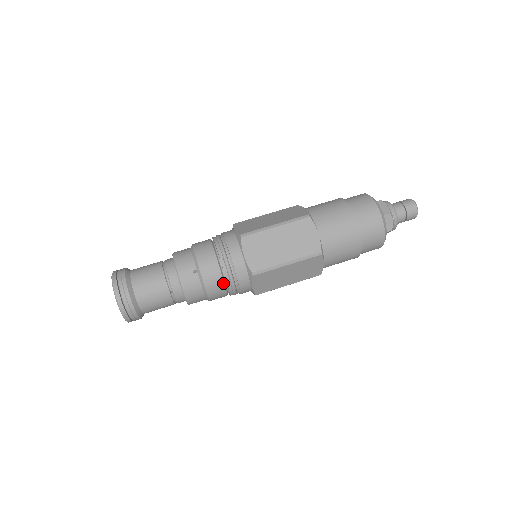
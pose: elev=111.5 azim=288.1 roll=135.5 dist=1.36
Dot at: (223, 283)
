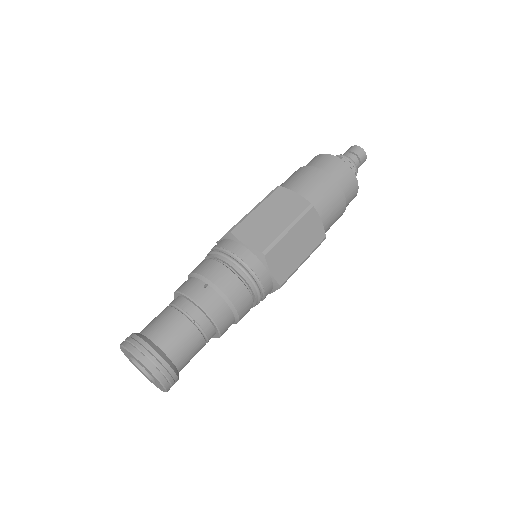
Dot at: (241, 282)
